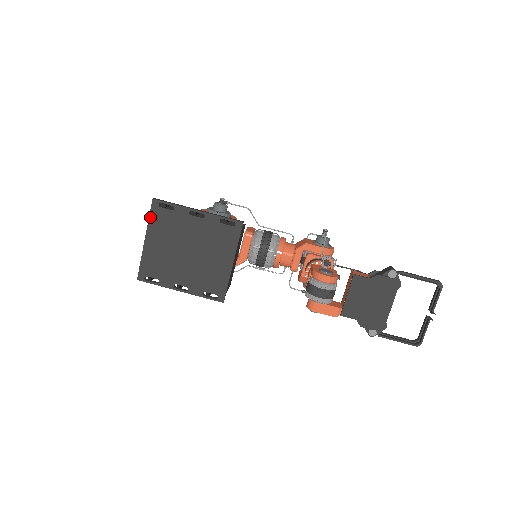
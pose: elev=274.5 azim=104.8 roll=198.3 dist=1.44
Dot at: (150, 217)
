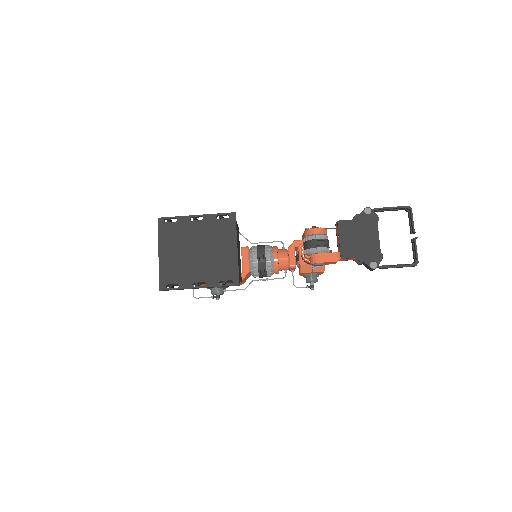
Dot at: (159, 233)
